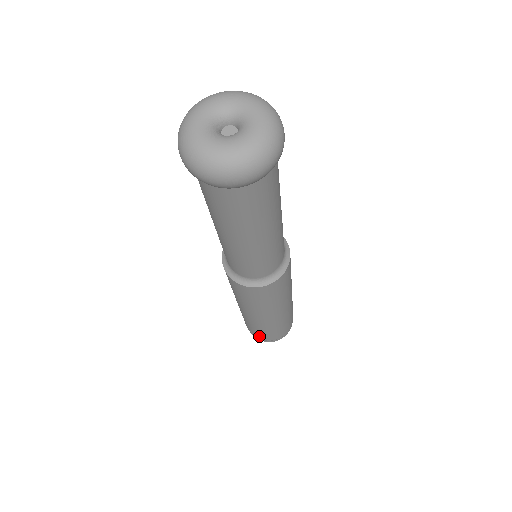
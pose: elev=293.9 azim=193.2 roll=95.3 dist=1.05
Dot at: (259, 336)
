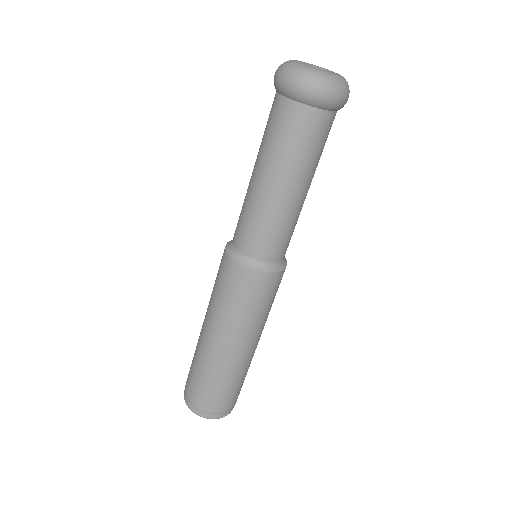
Dot at: (191, 391)
